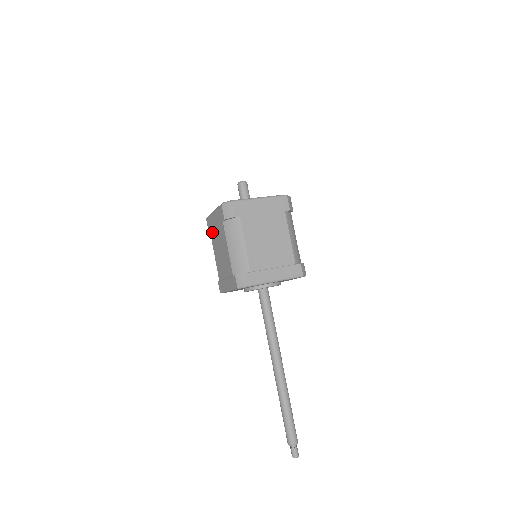
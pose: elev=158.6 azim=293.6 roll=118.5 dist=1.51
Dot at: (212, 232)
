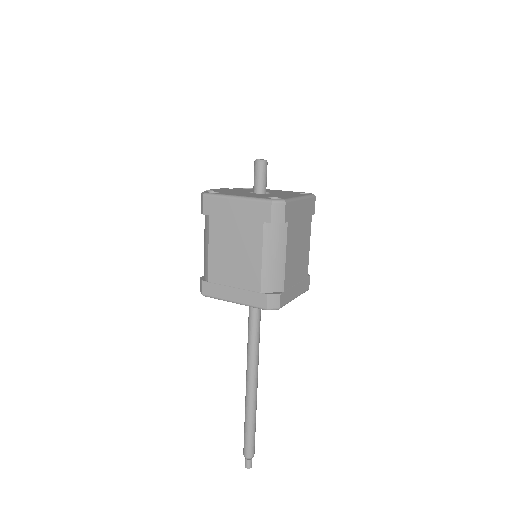
Dot at: (217, 220)
